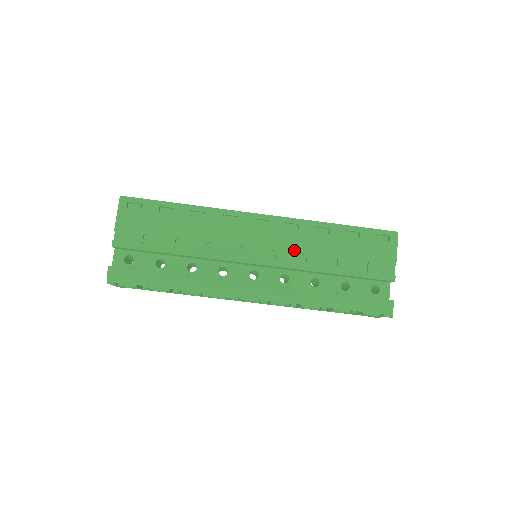
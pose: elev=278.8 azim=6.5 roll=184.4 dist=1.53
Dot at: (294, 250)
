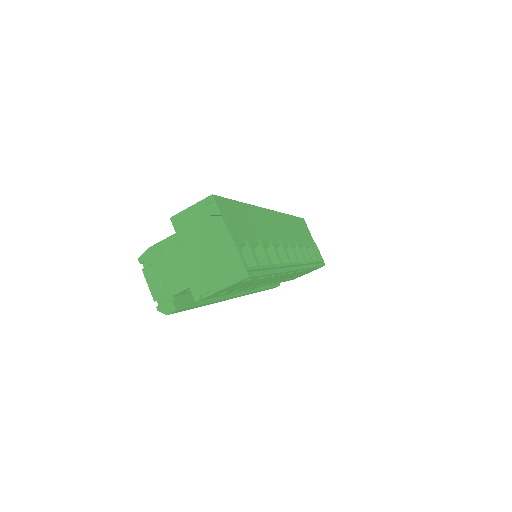
Dot at: occluded
